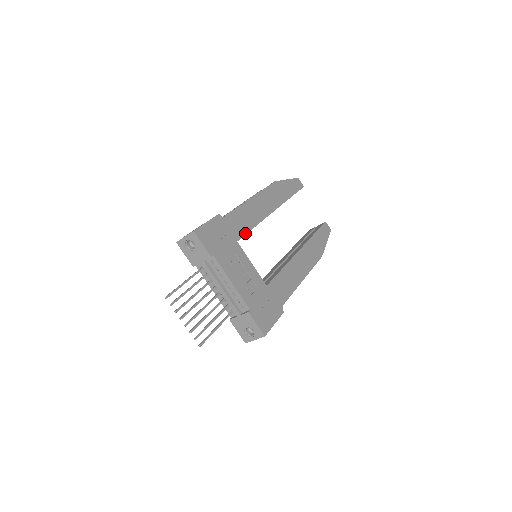
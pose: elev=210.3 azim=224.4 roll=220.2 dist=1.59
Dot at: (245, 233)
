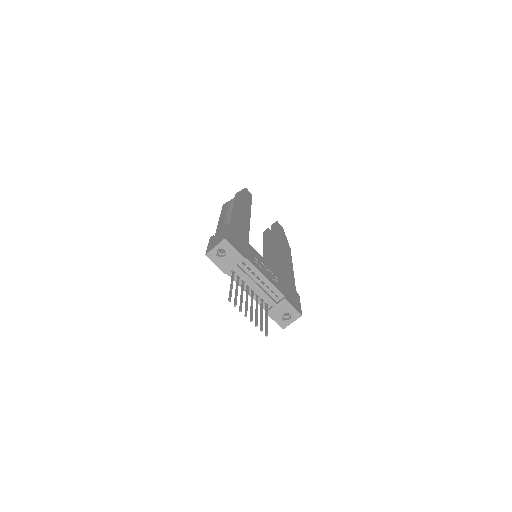
Dot at: (248, 236)
